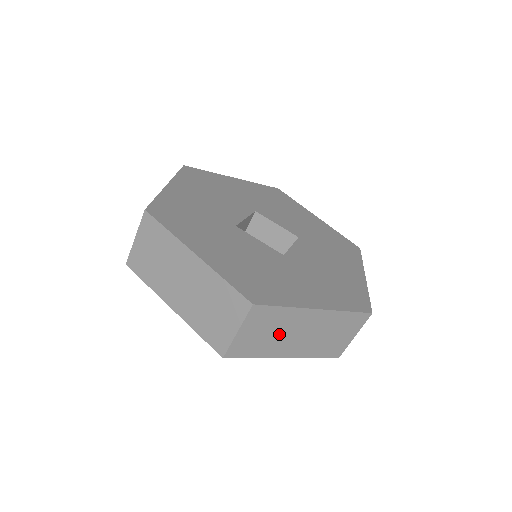
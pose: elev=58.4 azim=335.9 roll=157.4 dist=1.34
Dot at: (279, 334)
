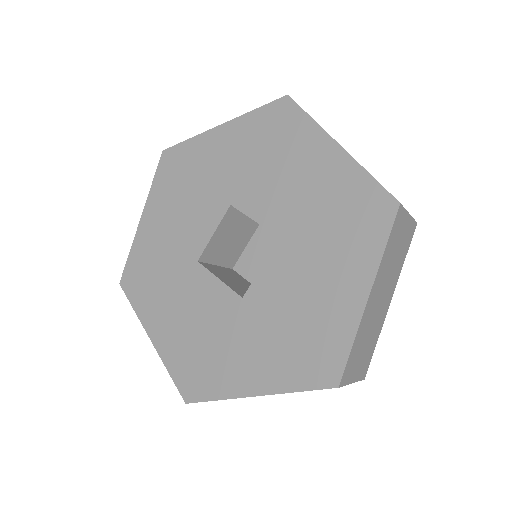
Dot at: occluded
